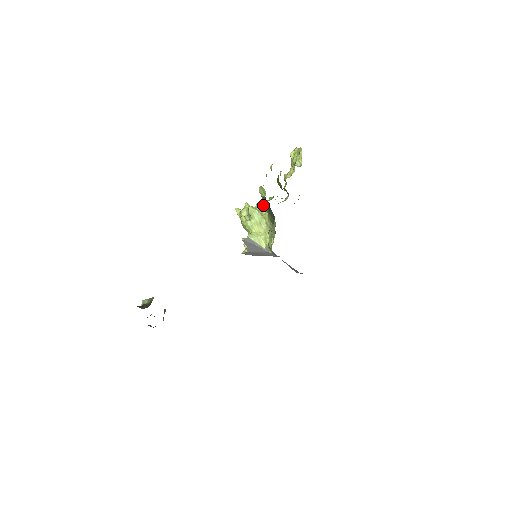
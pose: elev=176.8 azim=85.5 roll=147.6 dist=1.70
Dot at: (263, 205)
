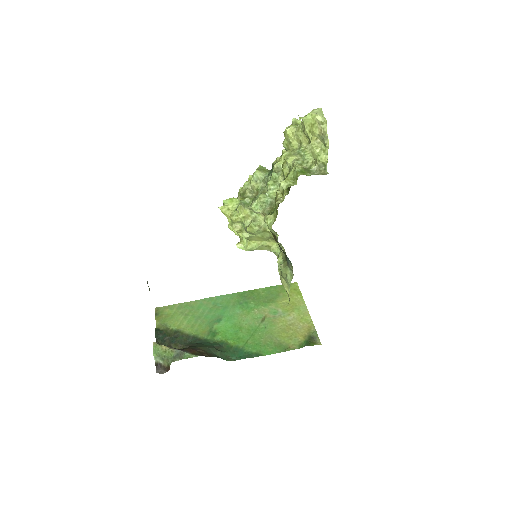
Dot at: occluded
